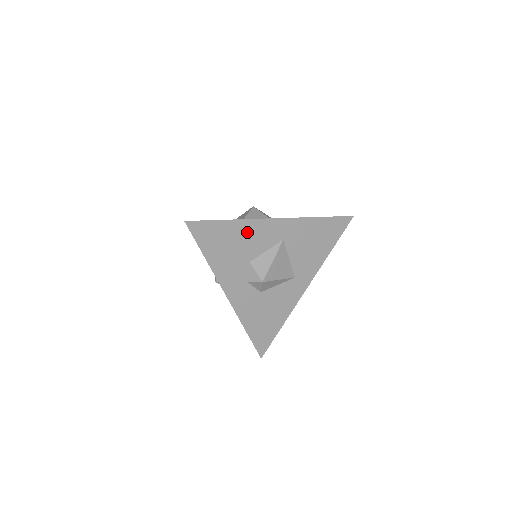
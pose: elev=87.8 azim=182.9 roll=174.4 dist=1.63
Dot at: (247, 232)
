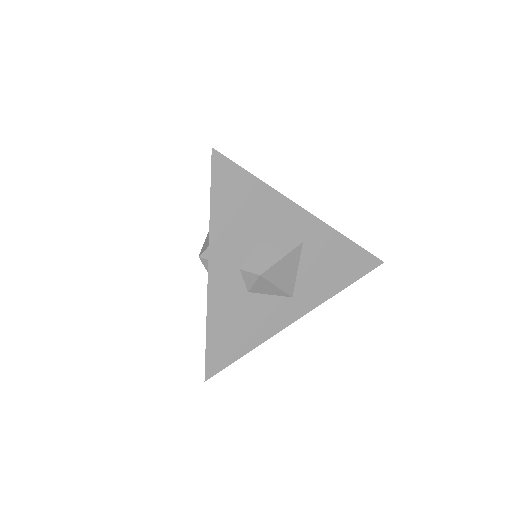
Dot at: (270, 207)
